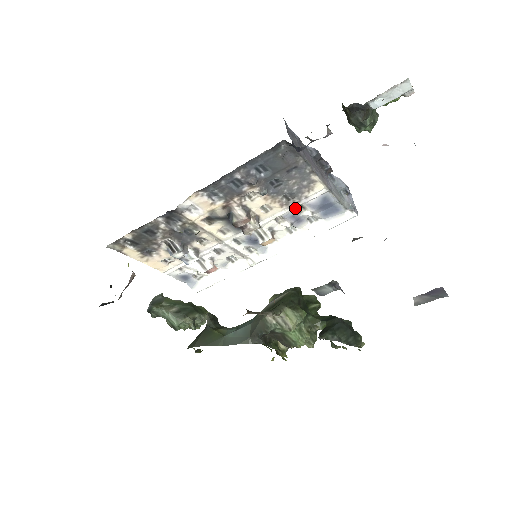
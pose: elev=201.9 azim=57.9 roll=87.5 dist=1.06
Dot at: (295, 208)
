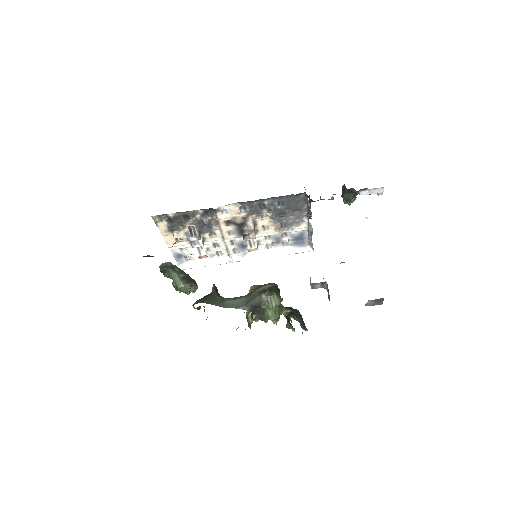
Dot at: (281, 233)
